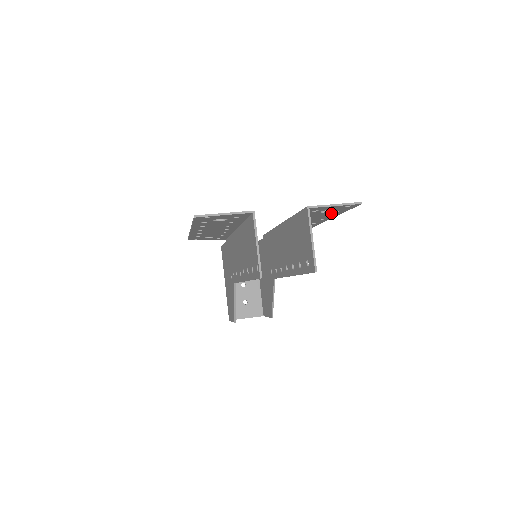
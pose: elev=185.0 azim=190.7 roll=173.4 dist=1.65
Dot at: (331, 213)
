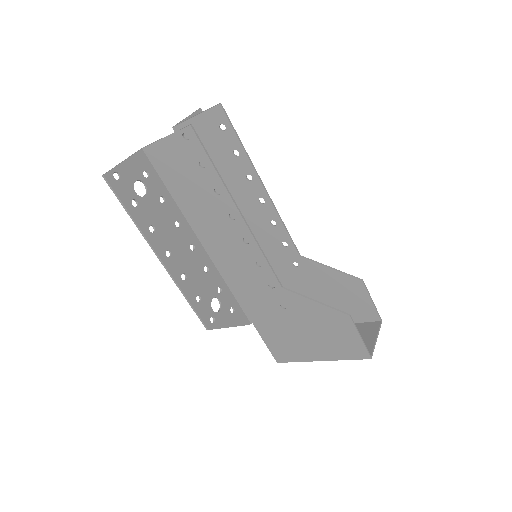
Dot at: occluded
